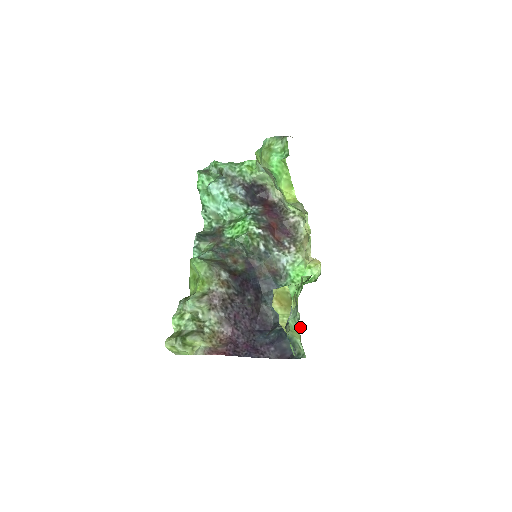
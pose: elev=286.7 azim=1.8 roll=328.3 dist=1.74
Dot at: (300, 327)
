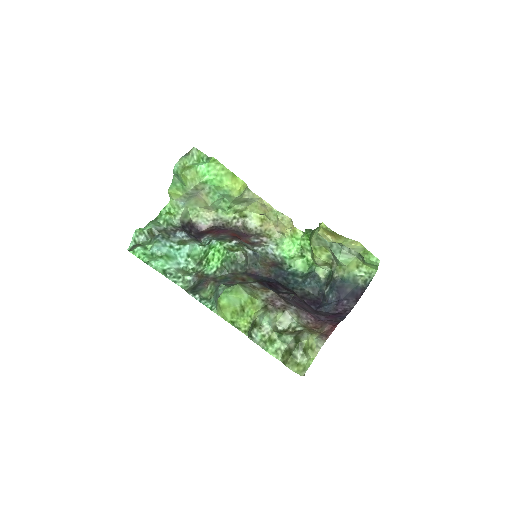
Dot at: (353, 251)
